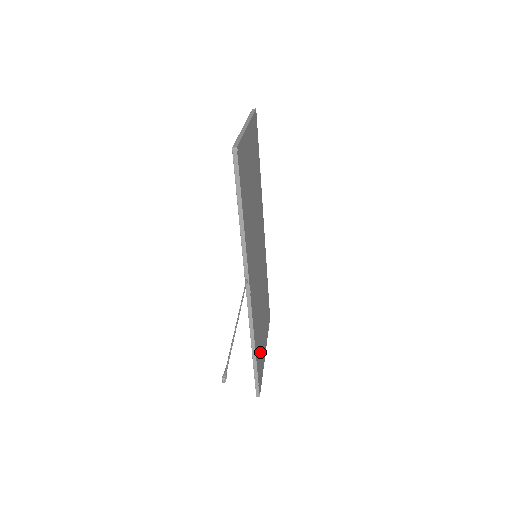
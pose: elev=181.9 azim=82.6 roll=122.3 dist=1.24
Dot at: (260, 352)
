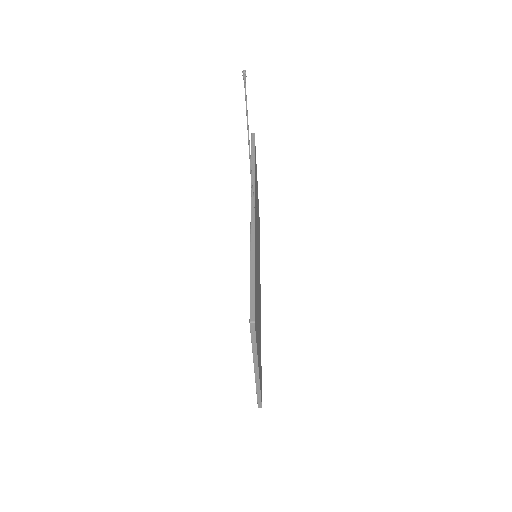
Dot at: (256, 309)
